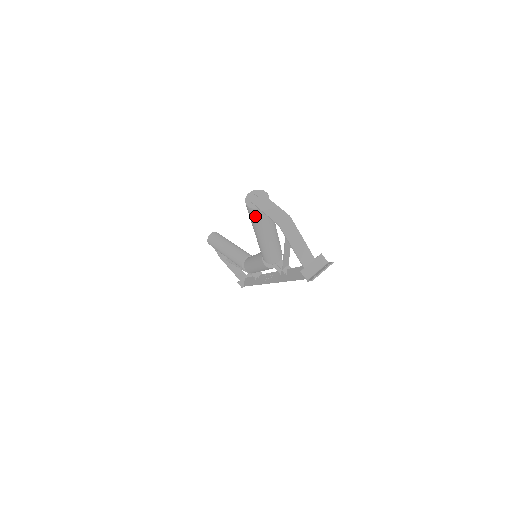
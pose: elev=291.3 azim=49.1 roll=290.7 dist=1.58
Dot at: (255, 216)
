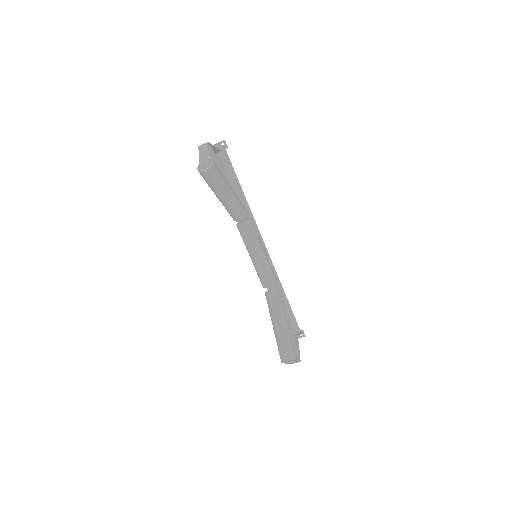
Dot at: occluded
